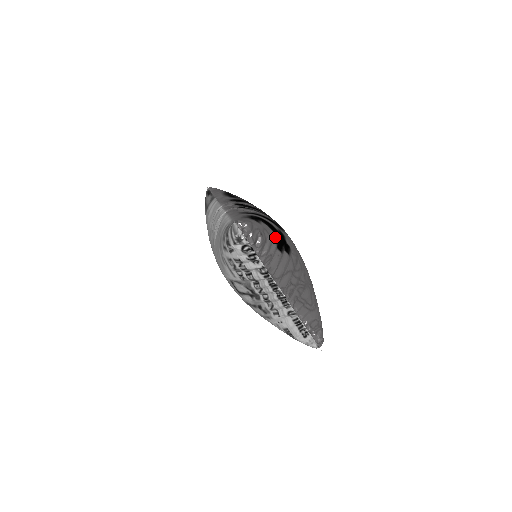
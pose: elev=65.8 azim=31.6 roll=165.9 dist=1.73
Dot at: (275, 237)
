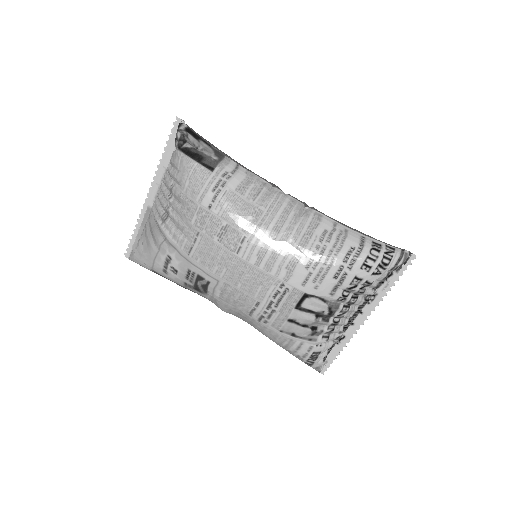
Dot at: occluded
